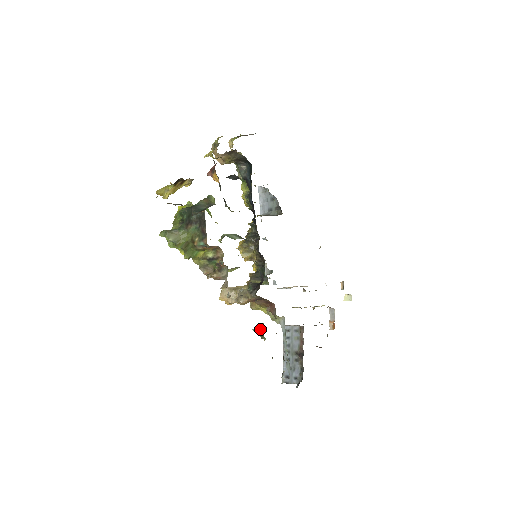
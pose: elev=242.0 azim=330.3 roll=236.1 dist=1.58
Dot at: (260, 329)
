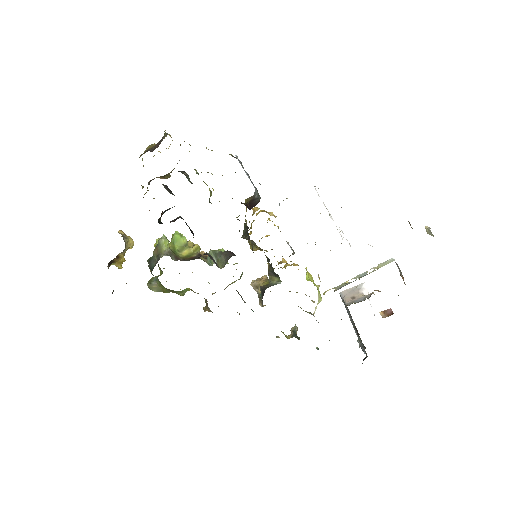
Dot at: occluded
